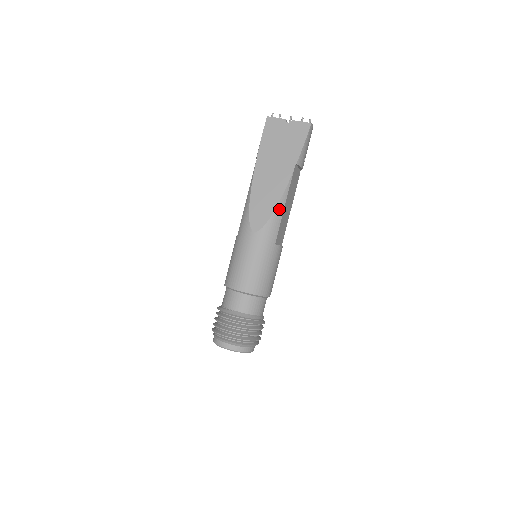
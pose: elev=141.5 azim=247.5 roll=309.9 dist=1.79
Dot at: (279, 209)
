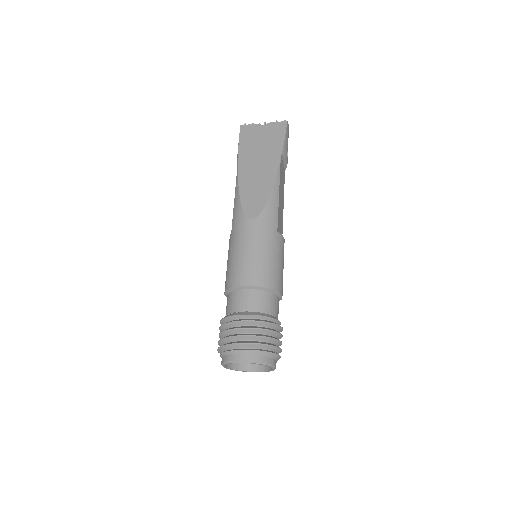
Dot at: (274, 195)
